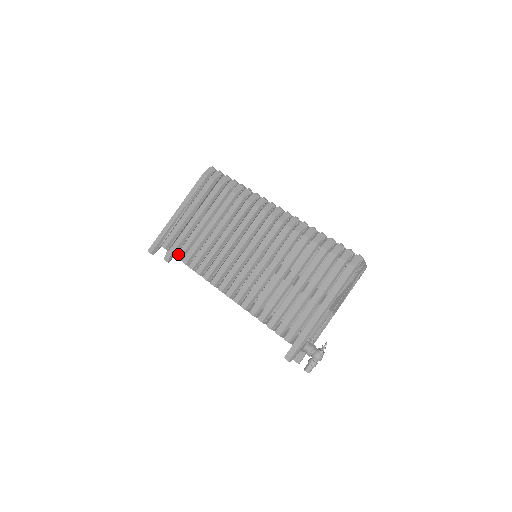
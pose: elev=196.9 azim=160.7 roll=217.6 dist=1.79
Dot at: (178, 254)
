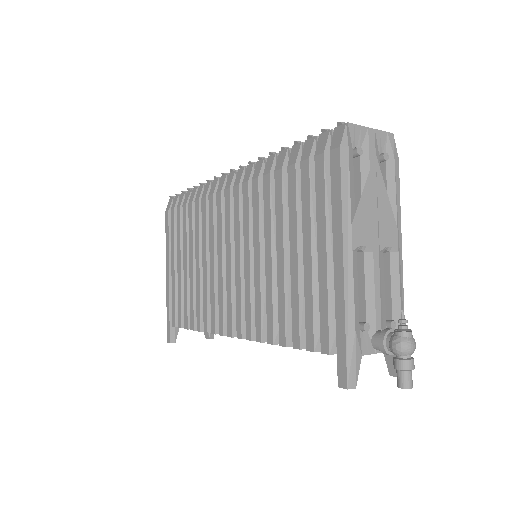
Dot at: (185, 323)
